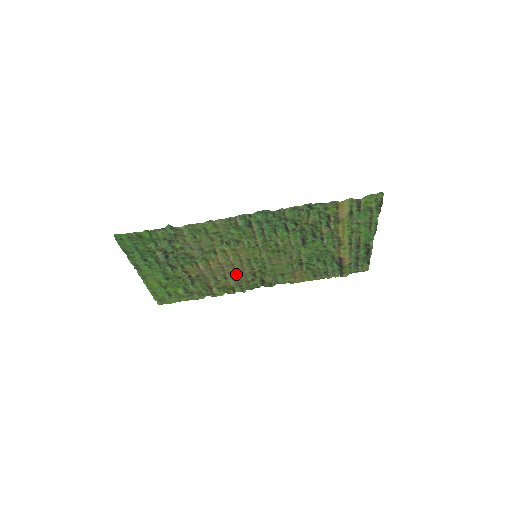
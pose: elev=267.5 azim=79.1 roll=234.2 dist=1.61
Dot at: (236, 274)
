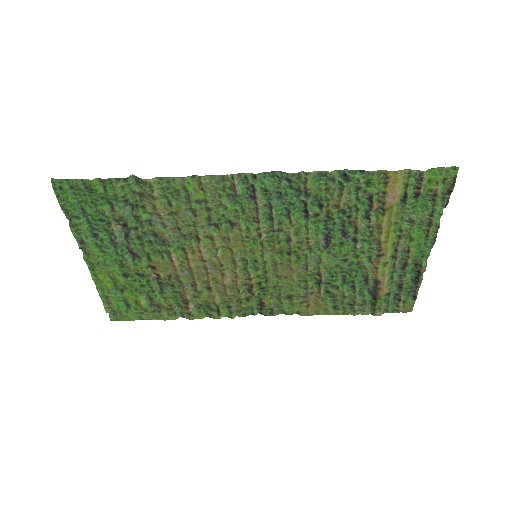
Dot at: (224, 283)
